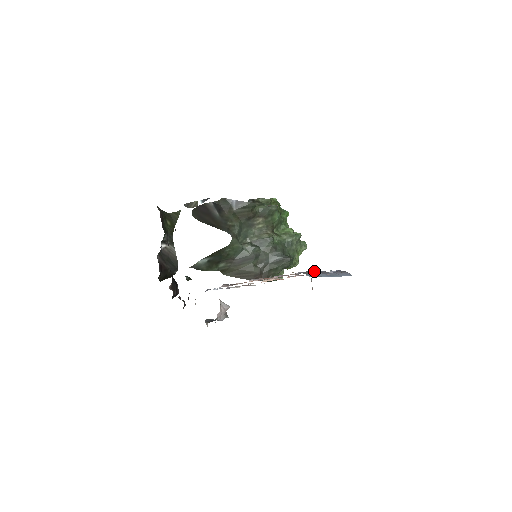
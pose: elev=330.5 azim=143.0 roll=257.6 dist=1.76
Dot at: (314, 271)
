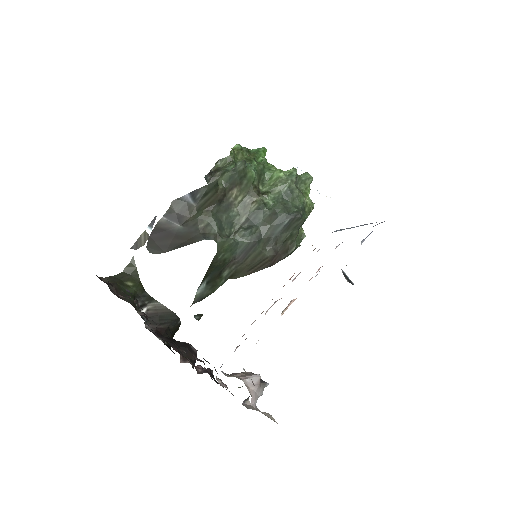
Dot at: (339, 244)
